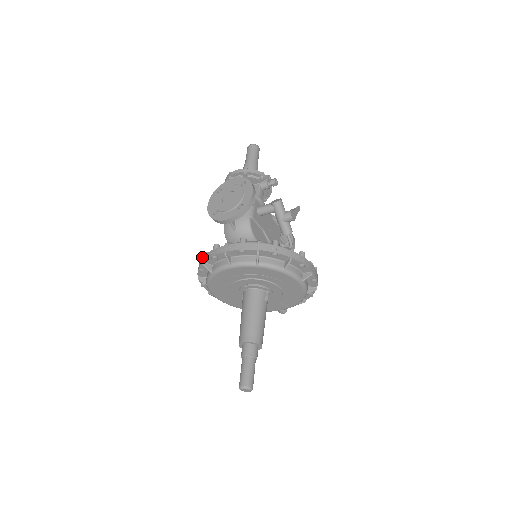
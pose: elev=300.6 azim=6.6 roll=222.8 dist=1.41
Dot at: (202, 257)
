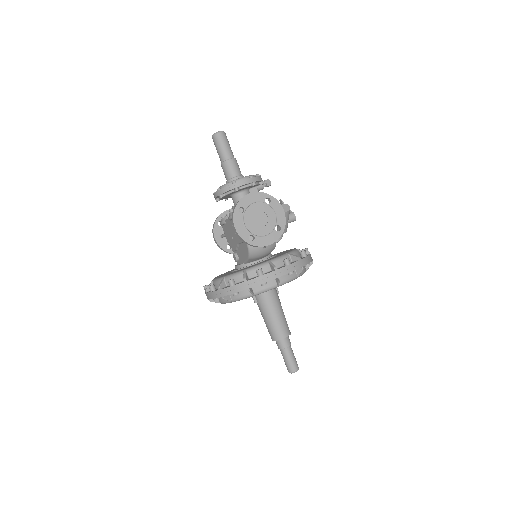
Dot at: (232, 280)
